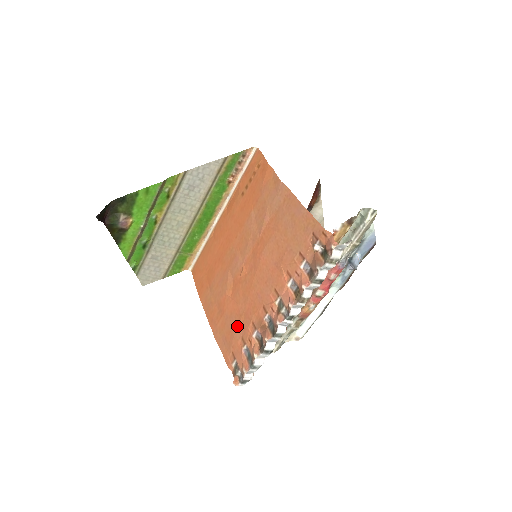
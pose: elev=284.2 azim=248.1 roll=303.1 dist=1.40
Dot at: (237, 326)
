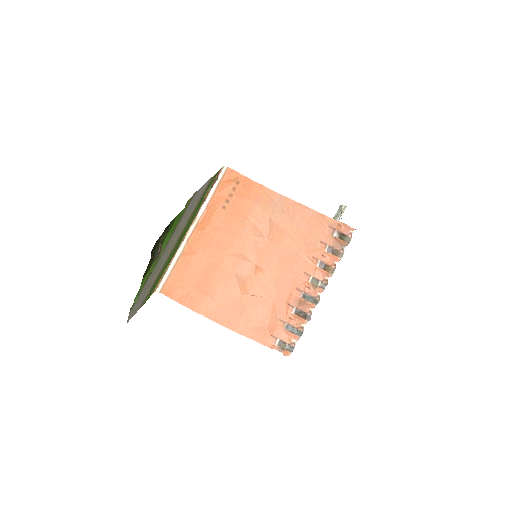
Dot at: (270, 313)
